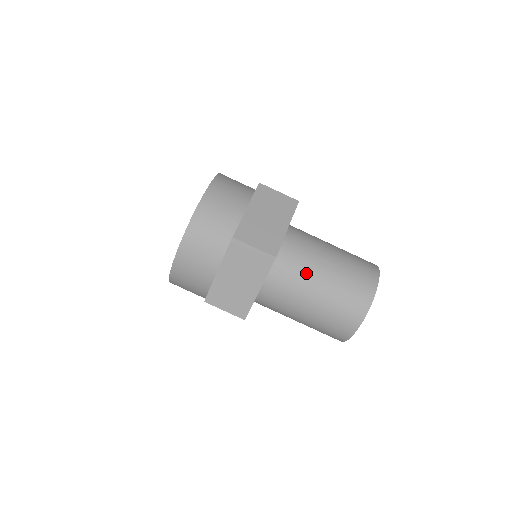
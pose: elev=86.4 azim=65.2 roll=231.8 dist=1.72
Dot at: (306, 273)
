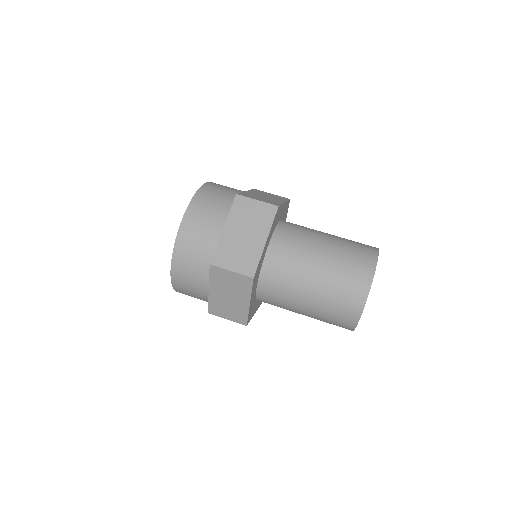
Dot at: (294, 279)
